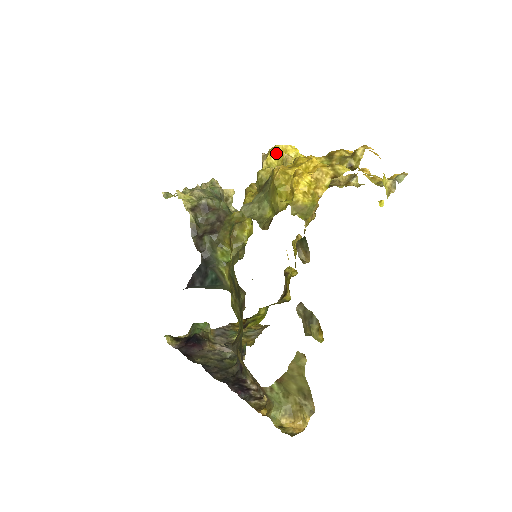
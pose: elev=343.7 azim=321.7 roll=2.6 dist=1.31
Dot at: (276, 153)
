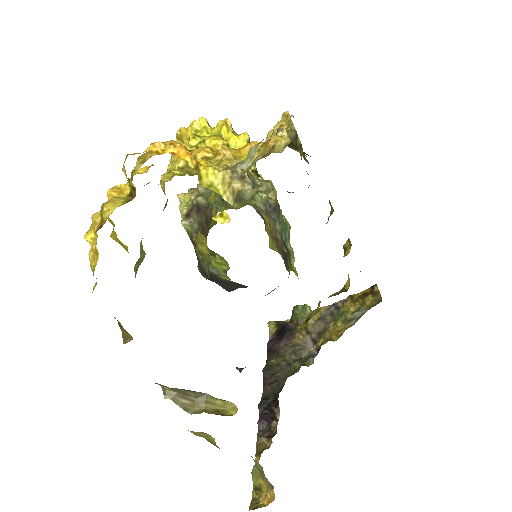
Dot at: (181, 142)
